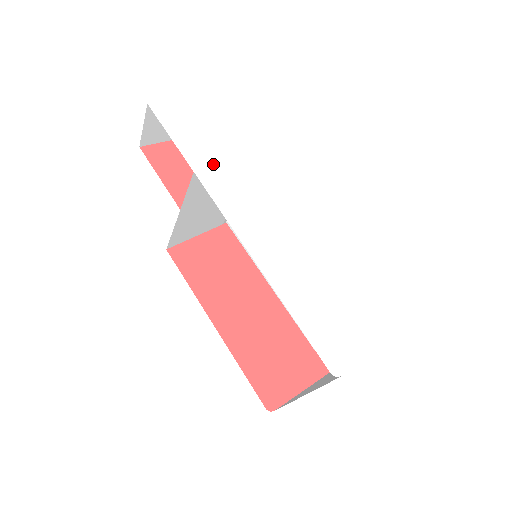
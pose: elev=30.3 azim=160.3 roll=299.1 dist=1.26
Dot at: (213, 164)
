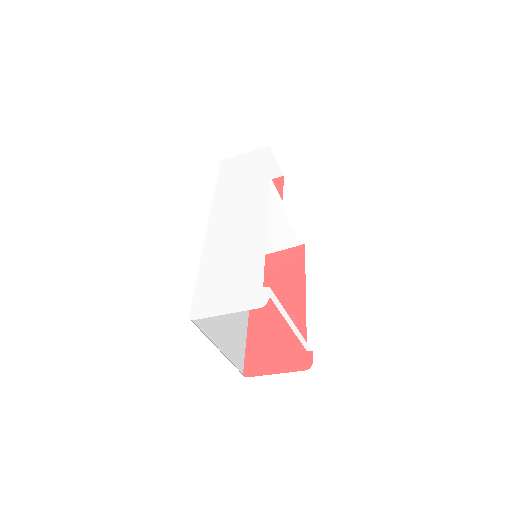
Dot at: (227, 191)
